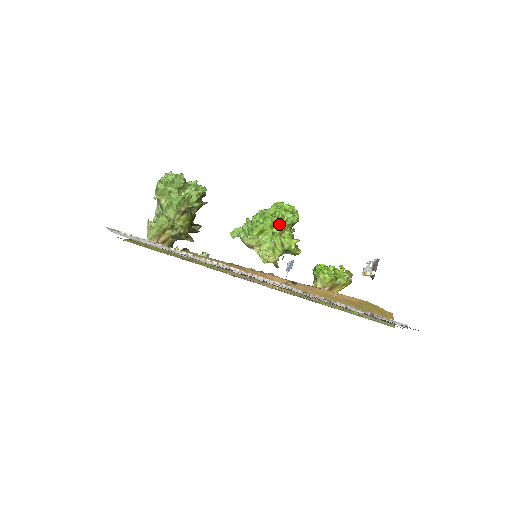
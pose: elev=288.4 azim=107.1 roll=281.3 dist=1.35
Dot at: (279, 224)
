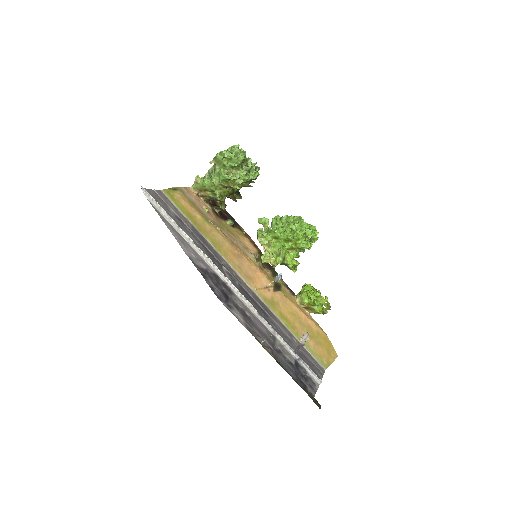
Dot at: (291, 242)
